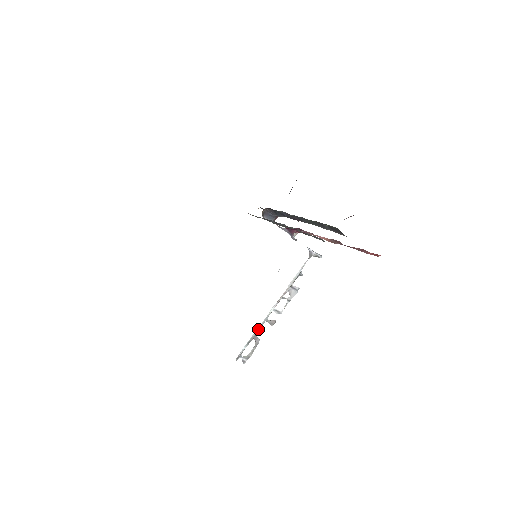
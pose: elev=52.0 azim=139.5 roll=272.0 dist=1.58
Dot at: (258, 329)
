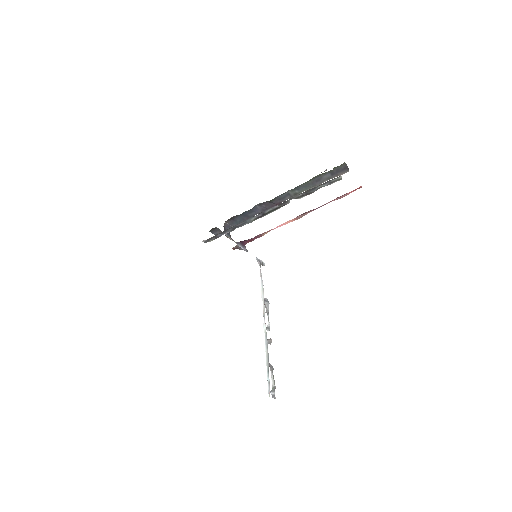
Dot at: (267, 352)
